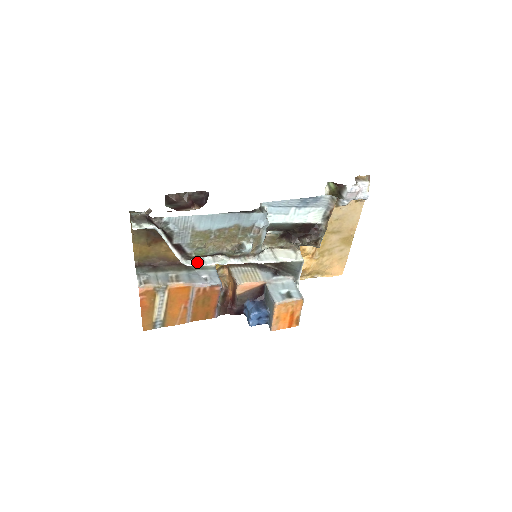
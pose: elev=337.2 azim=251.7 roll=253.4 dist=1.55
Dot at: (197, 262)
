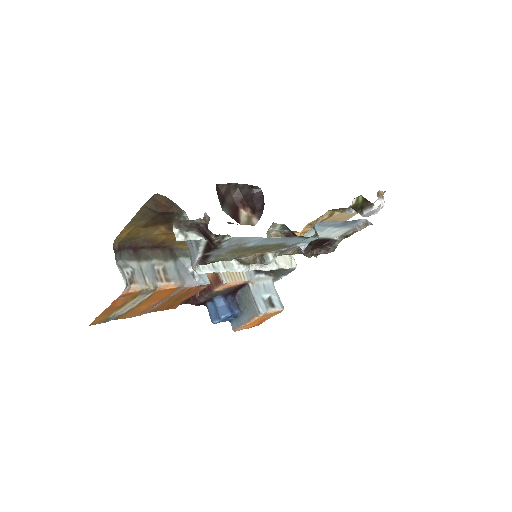
Dot at: (207, 267)
